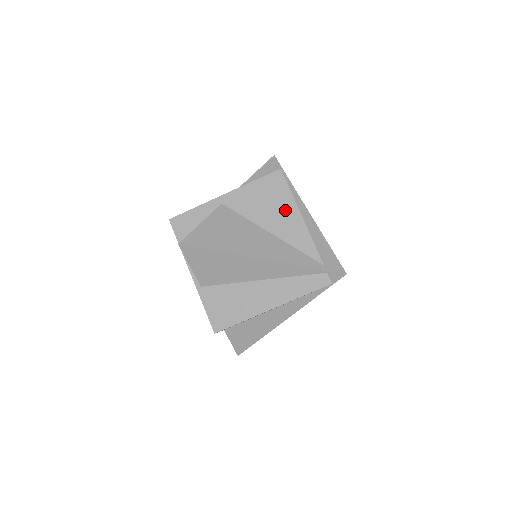
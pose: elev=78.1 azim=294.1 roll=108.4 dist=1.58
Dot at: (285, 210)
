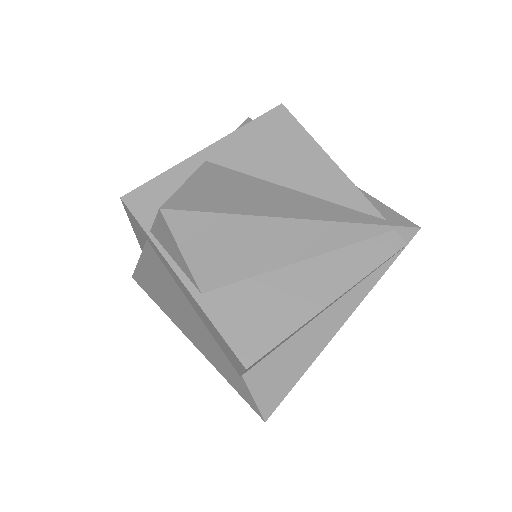
Dot at: (305, 155)
